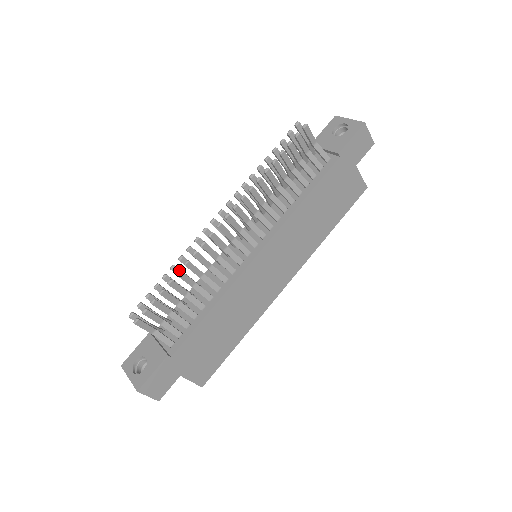
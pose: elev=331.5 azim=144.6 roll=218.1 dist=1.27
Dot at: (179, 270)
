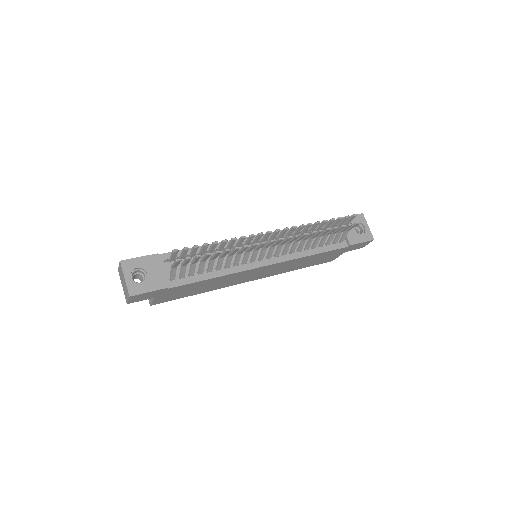
Dot at: (230, 249)
